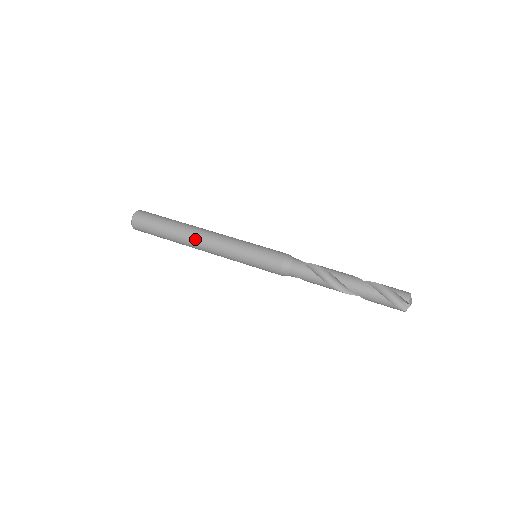
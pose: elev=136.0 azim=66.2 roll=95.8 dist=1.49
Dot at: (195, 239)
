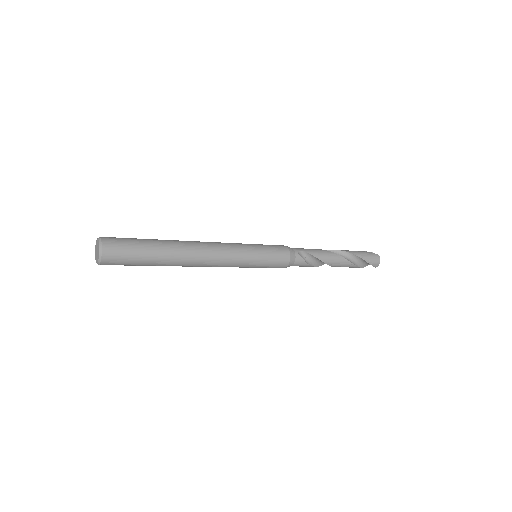
Dot at: (191, 241)
